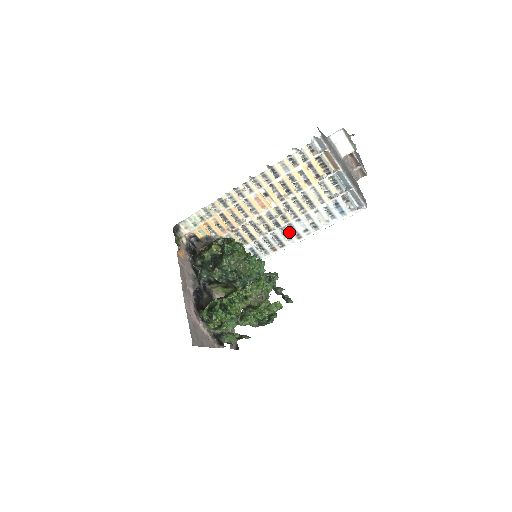
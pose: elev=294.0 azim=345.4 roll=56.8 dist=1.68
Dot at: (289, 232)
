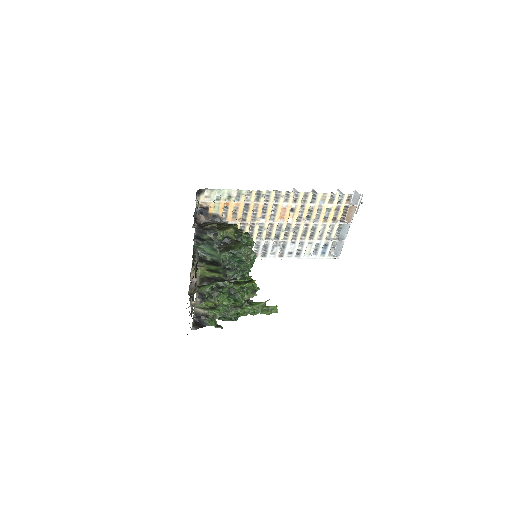
Dot at: (279, 248)
